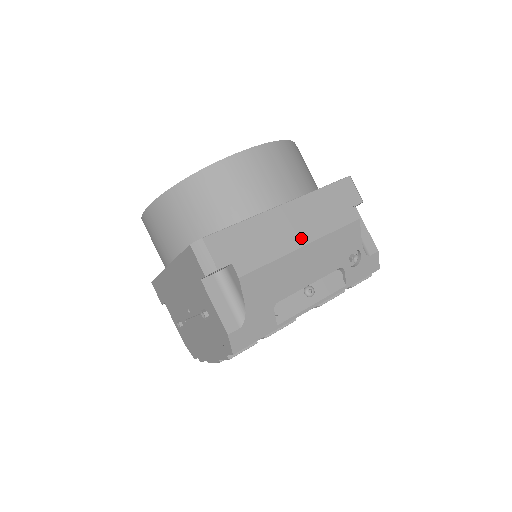
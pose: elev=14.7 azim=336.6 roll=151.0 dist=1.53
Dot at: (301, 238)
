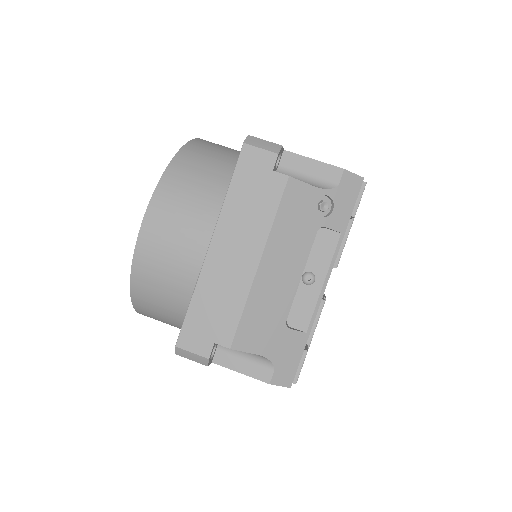
Dot at: (250, 259)
